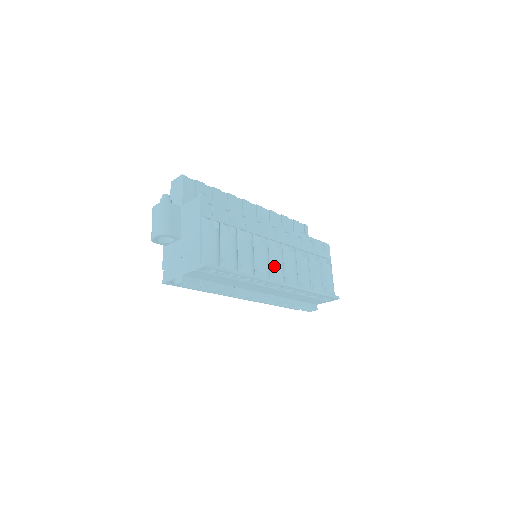
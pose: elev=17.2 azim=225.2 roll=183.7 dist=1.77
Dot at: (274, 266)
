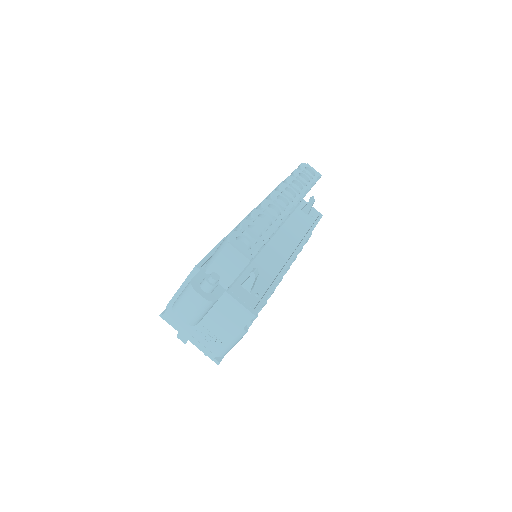
Dot at: occluded
